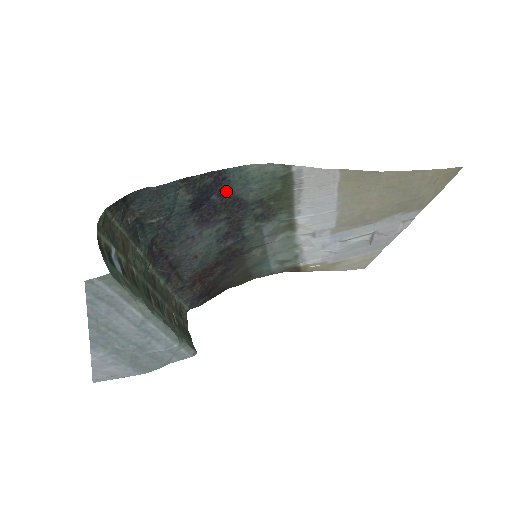
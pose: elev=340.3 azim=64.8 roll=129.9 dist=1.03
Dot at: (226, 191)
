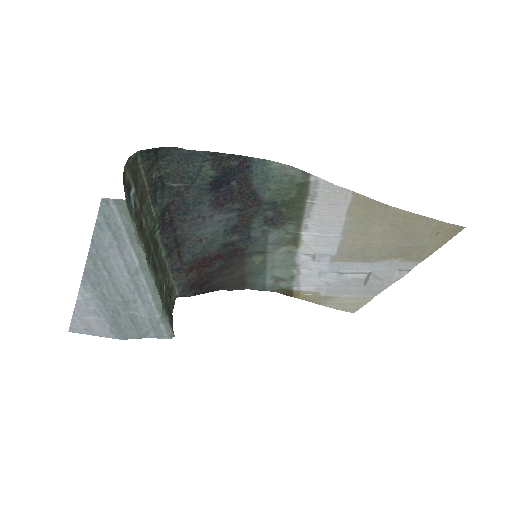
Dot at: (246, 181)
